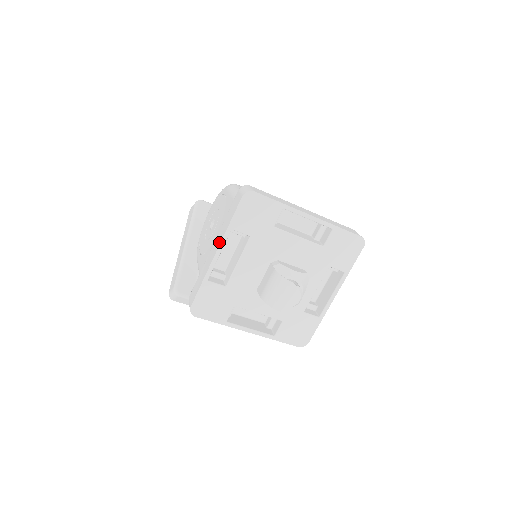
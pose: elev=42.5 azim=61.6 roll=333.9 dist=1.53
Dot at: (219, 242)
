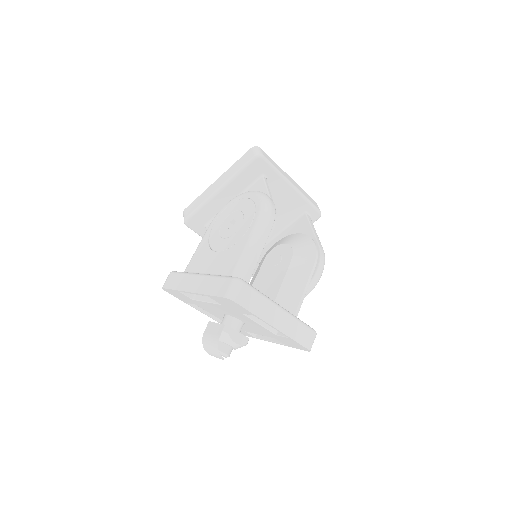
Dot at: (197, 290)
